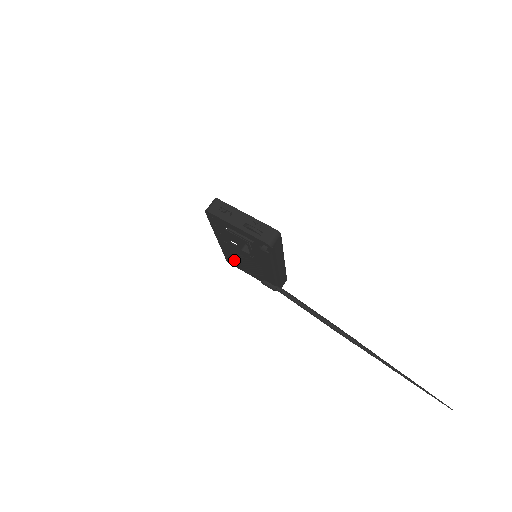
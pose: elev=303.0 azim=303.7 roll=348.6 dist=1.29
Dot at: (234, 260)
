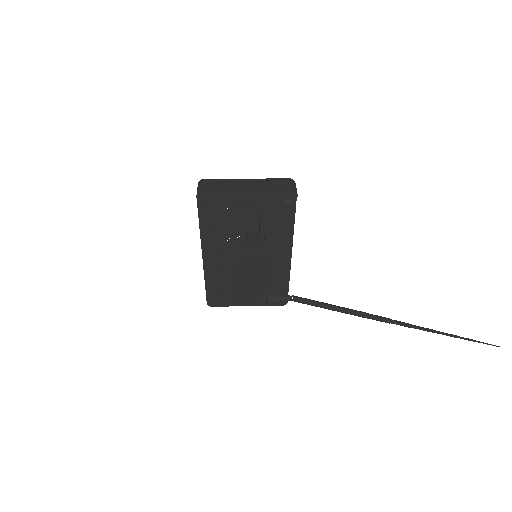
Dot at: (222, 290)
